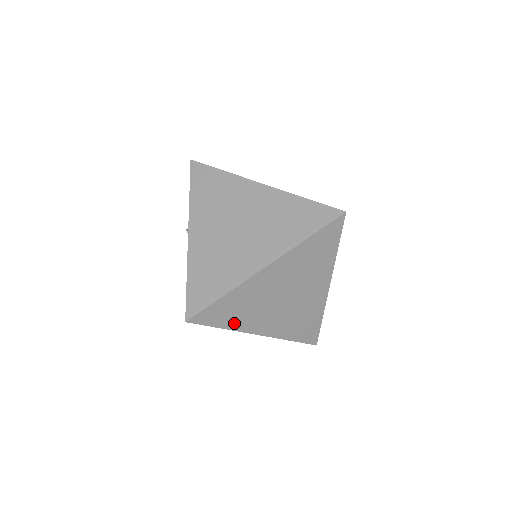
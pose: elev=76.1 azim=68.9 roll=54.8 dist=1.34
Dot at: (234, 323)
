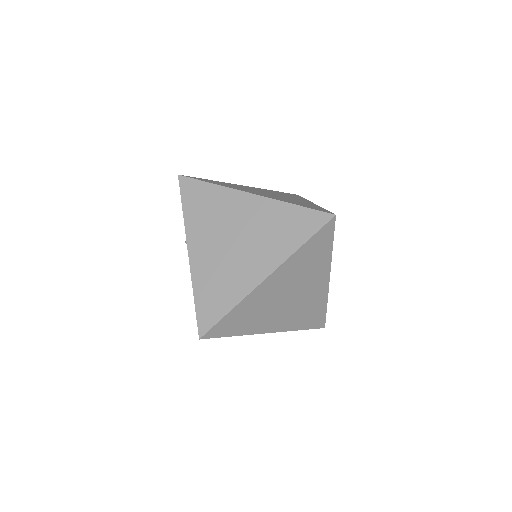
Dot at: (244, 329)
